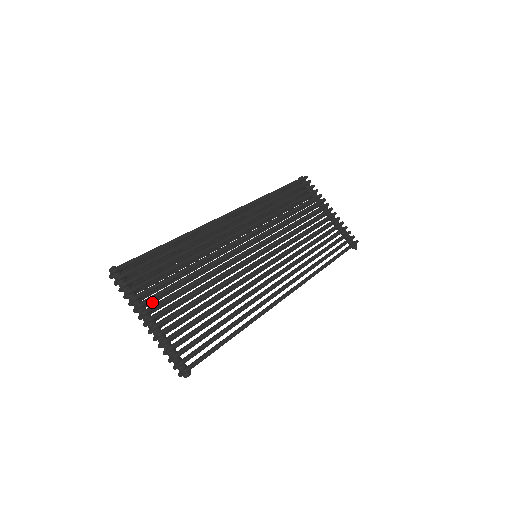
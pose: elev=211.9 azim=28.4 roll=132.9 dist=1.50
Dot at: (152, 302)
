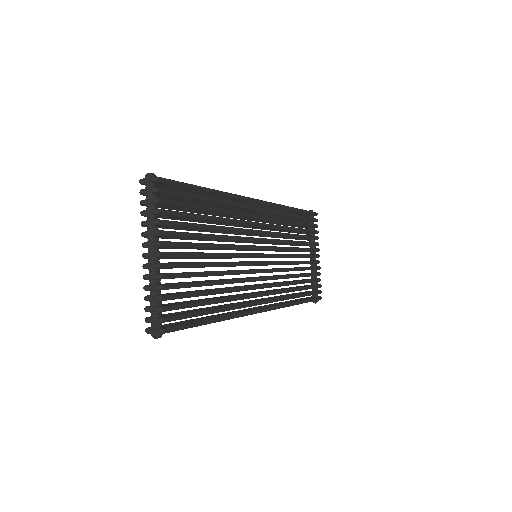
Dot at: occluded
